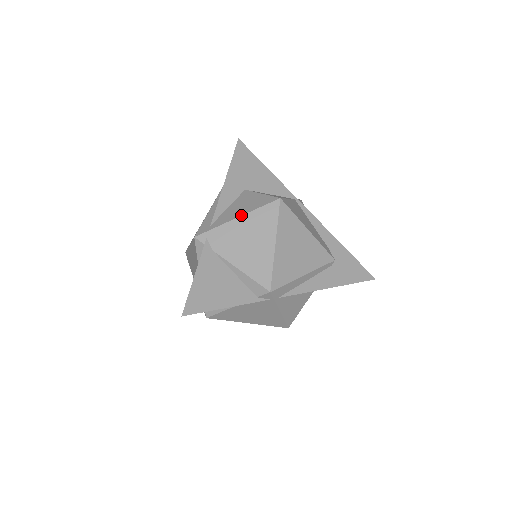
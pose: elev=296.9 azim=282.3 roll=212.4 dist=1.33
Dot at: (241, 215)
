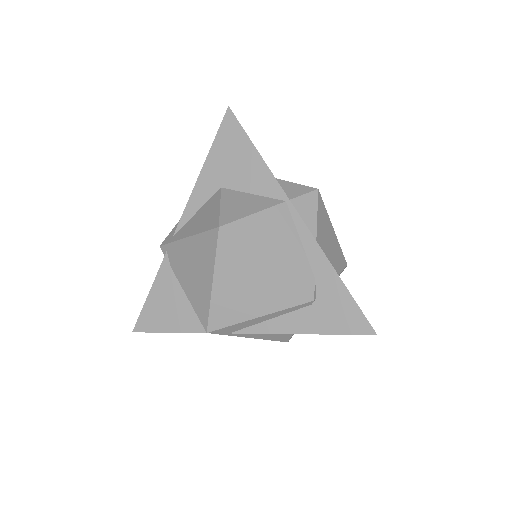
Dot at: (189, 236)
